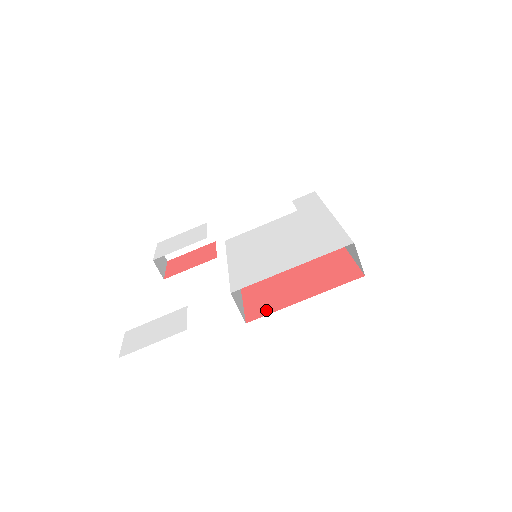
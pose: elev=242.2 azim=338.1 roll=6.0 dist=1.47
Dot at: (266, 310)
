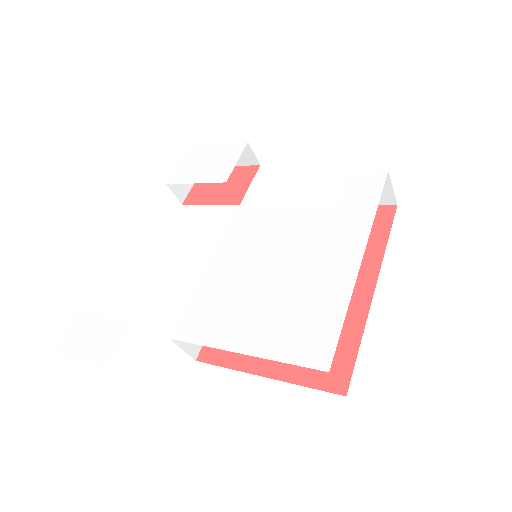
Dot at: (223, 356)
